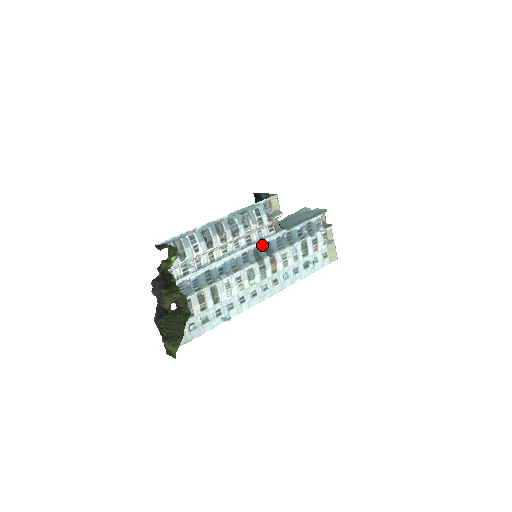
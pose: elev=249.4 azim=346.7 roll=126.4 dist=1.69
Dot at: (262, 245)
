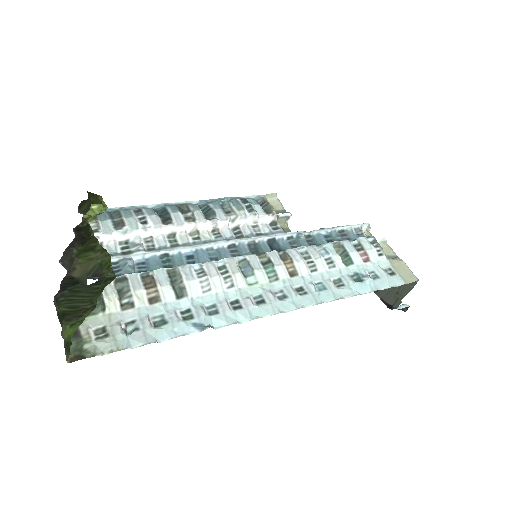
Dot at: (263, 242)
